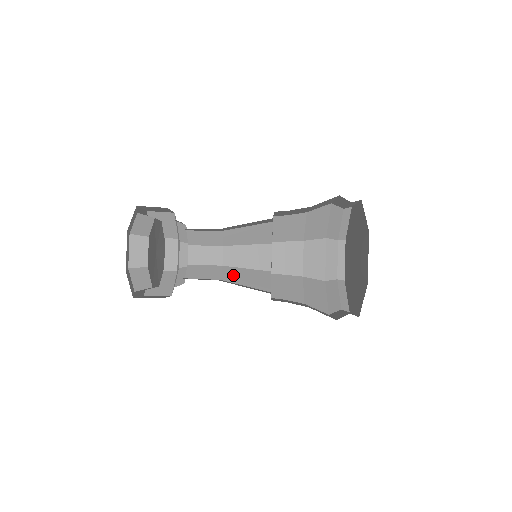
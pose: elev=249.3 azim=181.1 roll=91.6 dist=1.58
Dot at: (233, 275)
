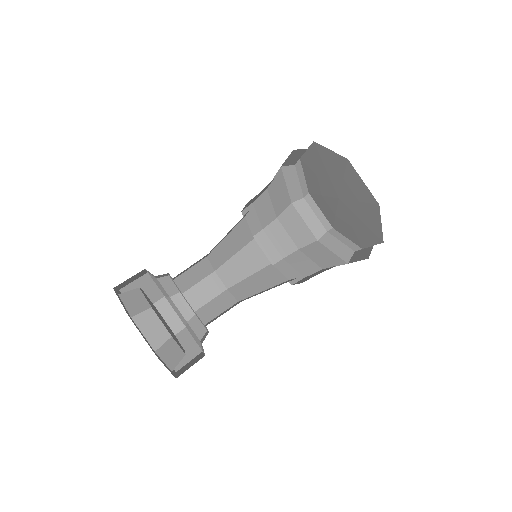
Dot at: (244, 290)
